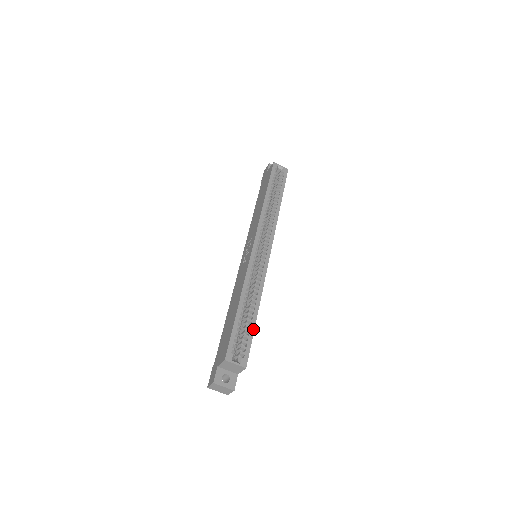
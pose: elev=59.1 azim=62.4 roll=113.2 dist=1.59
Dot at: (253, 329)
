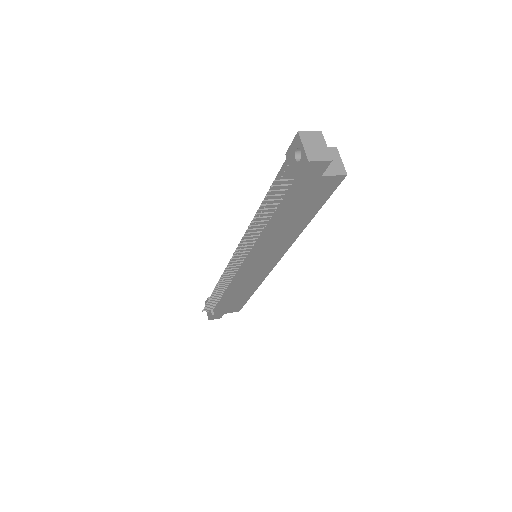
Dot at: (321, 206)
